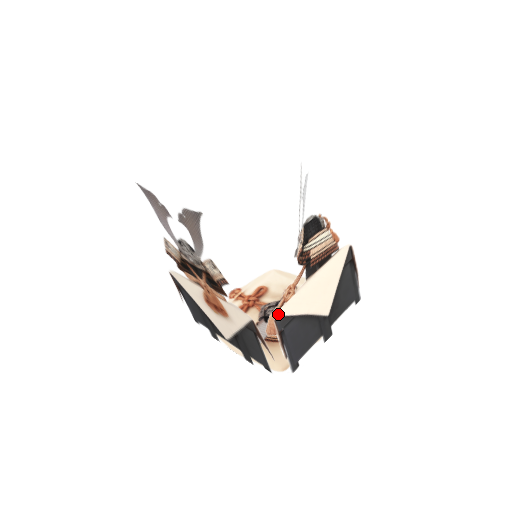
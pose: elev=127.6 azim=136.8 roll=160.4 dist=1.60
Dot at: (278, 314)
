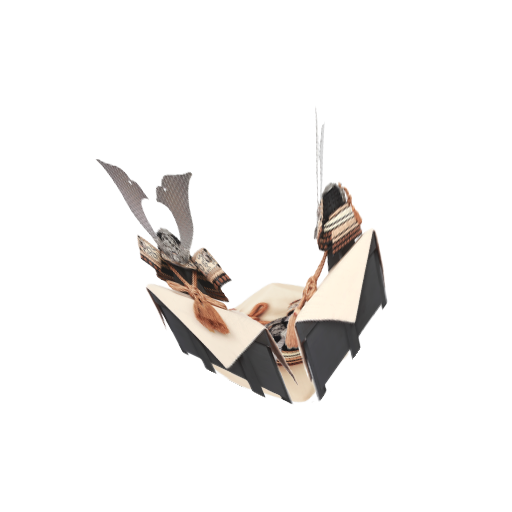
Dot at: (299, 317)
